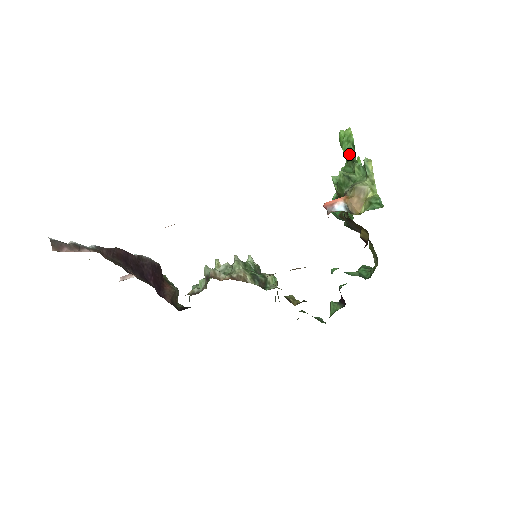
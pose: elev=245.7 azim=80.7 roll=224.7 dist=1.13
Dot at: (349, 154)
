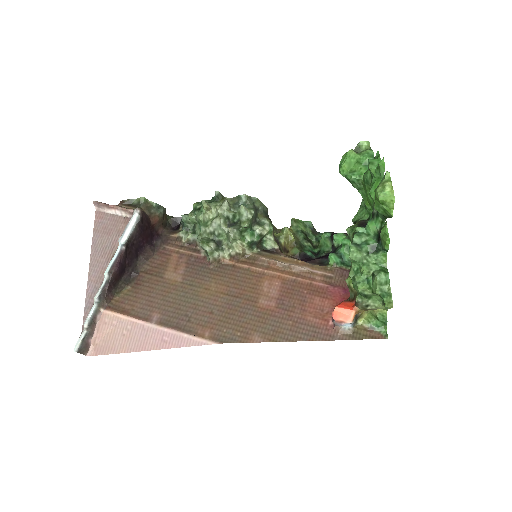
Dot at: occluded
